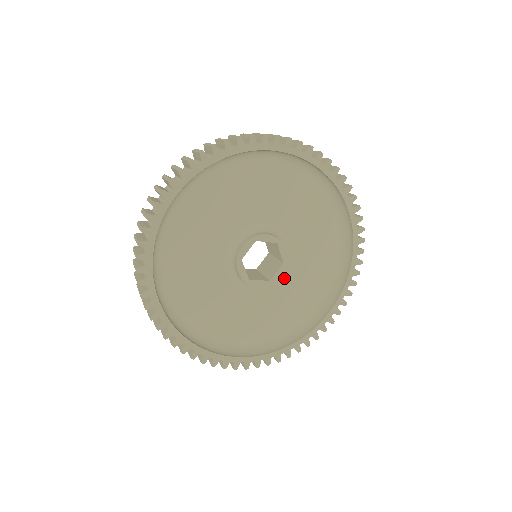
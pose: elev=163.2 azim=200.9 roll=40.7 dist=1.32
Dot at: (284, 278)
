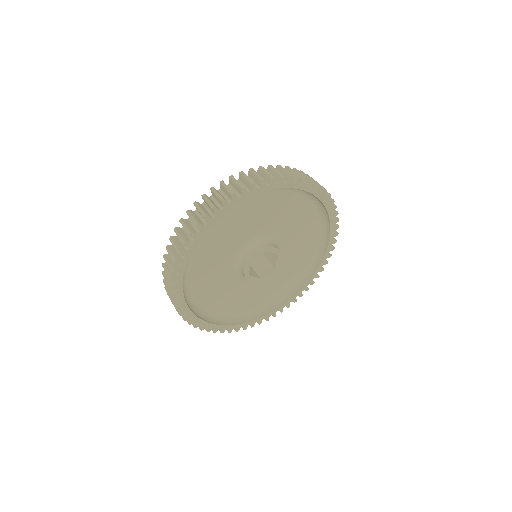
Dot at: (283, 252)
